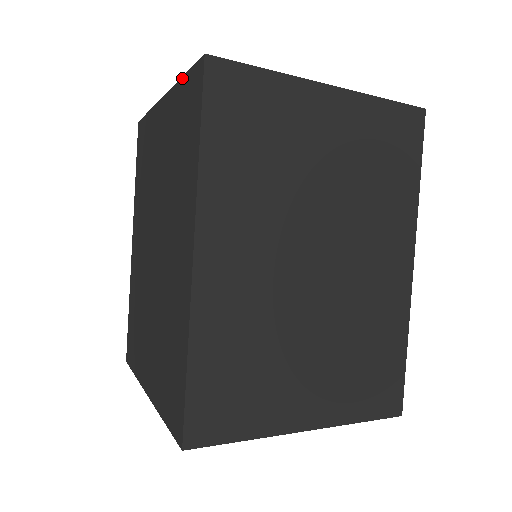
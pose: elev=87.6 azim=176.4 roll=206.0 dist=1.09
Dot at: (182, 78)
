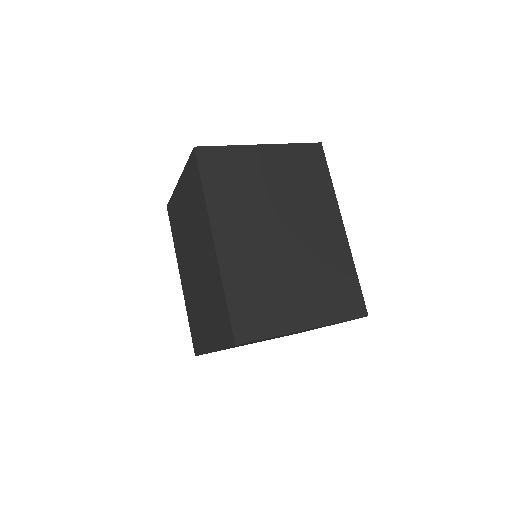
Dot at: (186, 164)
